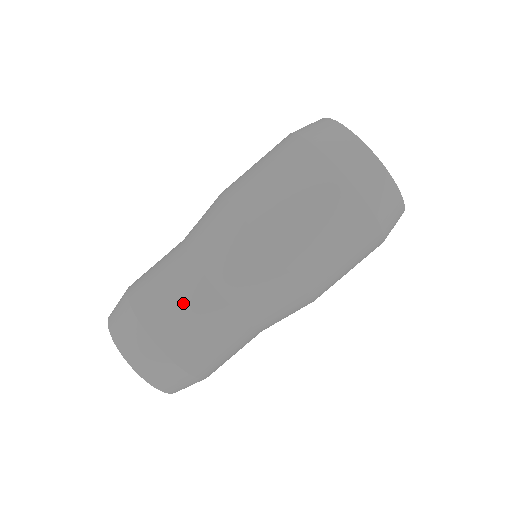
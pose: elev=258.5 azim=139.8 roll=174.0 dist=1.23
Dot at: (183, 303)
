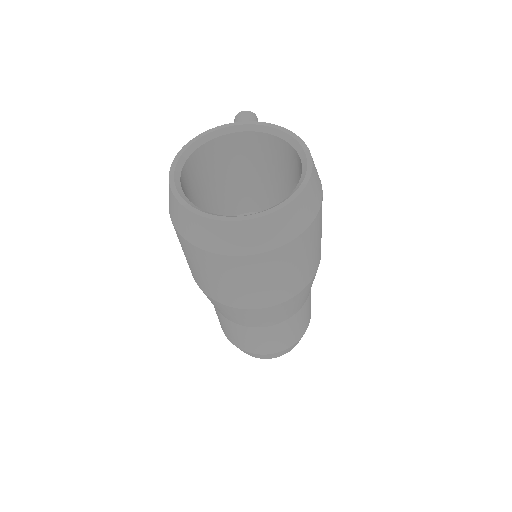
Dot at: (245, 338)
